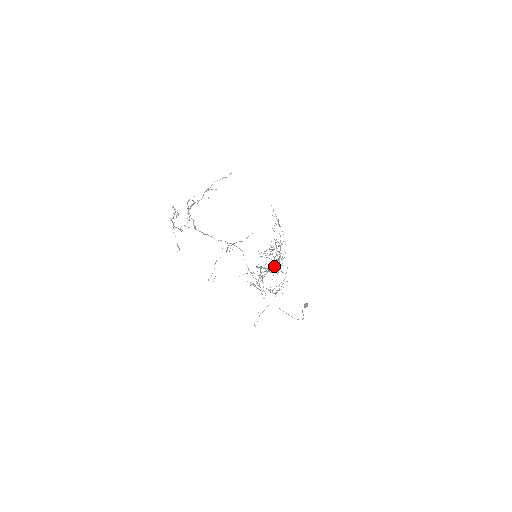
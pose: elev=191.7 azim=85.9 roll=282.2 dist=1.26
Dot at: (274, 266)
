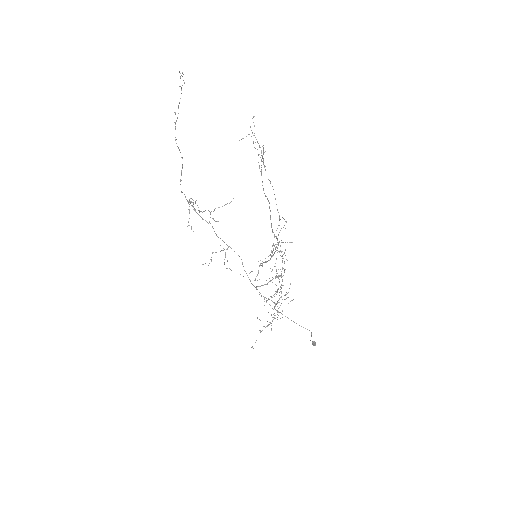
Dot at: occluded
